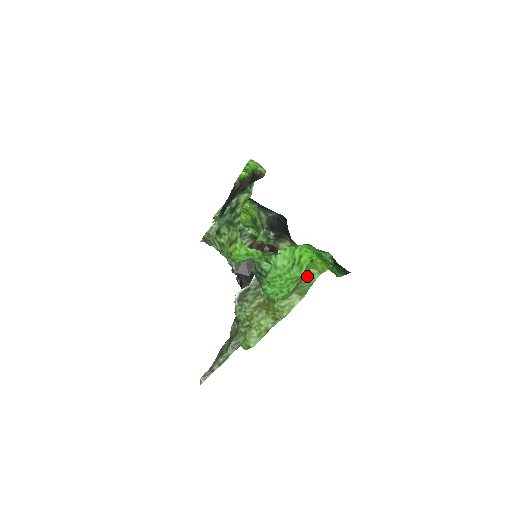
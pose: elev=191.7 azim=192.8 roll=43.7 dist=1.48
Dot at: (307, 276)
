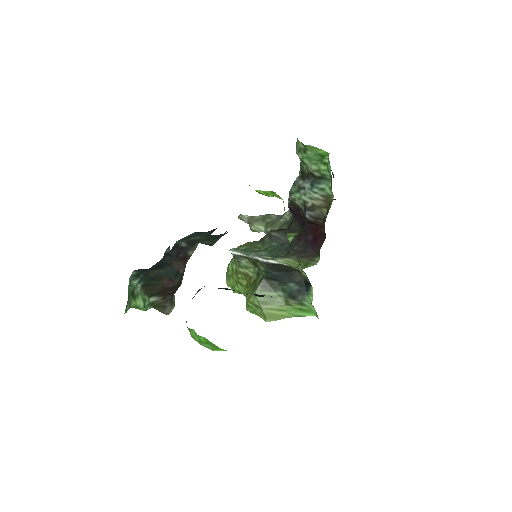
Dot at: (303, 307)
